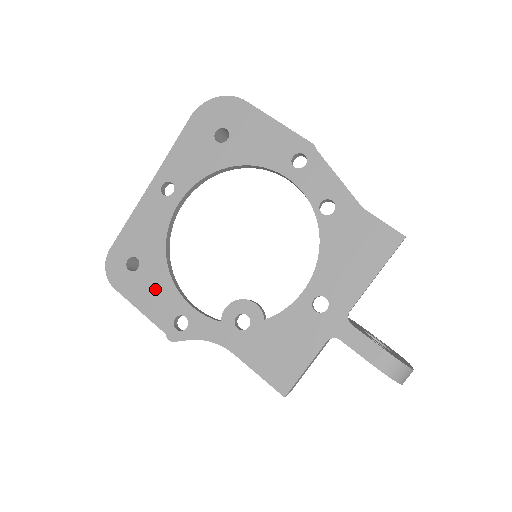
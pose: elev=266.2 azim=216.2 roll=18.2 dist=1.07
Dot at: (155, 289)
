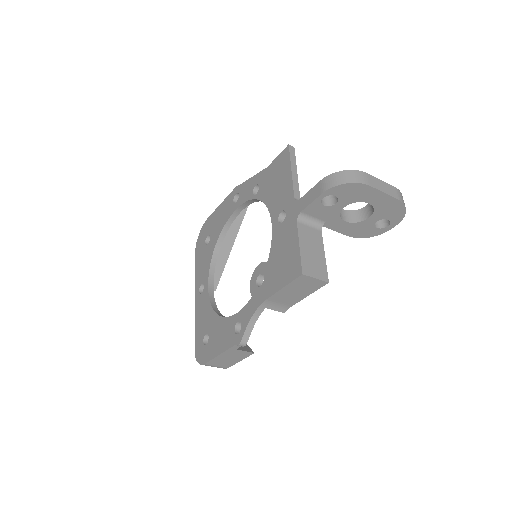
Dot at: (219, 333)
